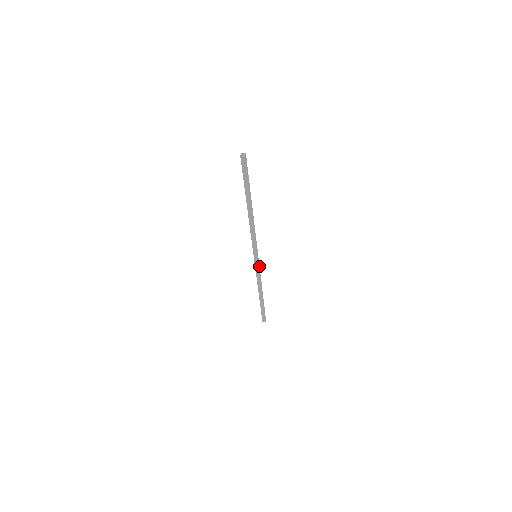
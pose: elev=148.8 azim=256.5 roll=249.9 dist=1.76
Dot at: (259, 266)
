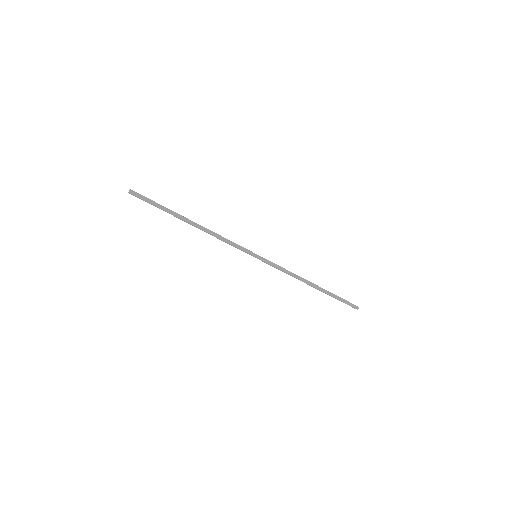
Dot at: (273, 263)
